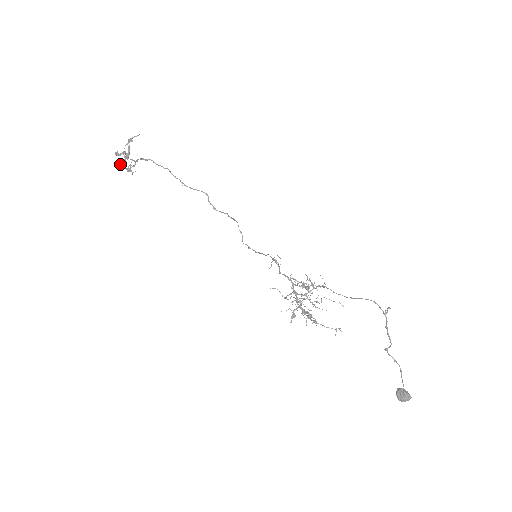
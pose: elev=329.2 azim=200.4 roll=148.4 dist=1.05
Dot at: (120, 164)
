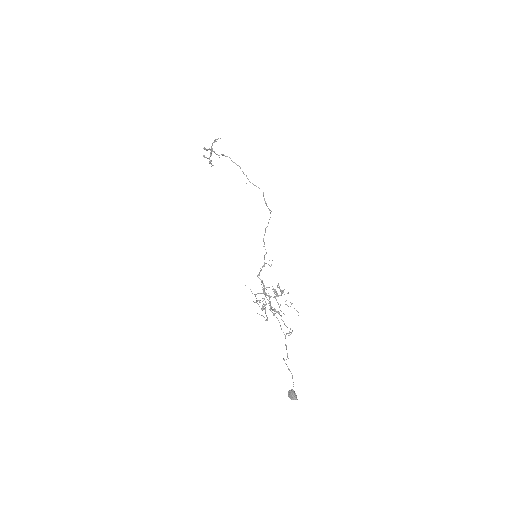
Dot at: (204, 157)
